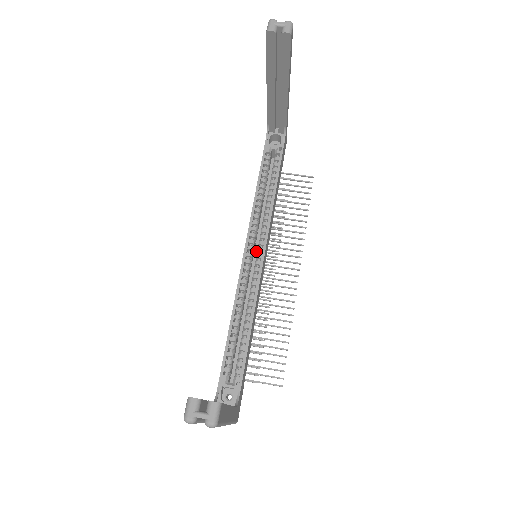
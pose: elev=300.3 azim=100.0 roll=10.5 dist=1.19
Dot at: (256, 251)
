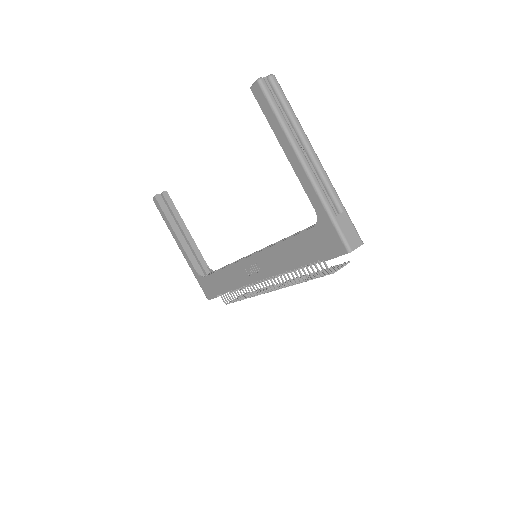
Dot at: occluded
